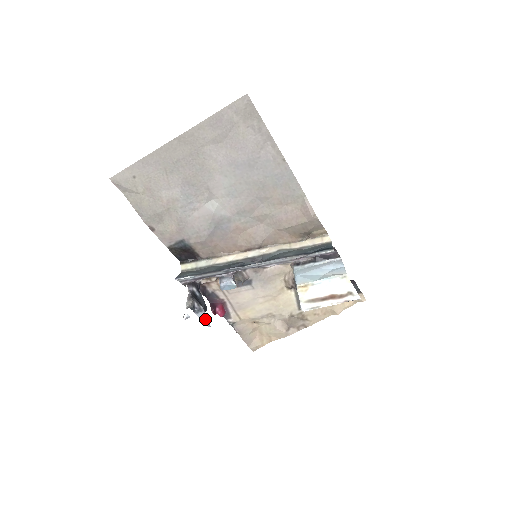
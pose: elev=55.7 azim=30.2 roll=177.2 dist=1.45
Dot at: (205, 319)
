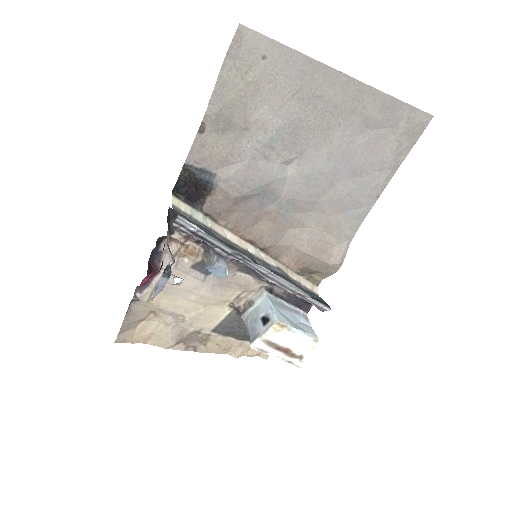
Dot at: (160, 289)
